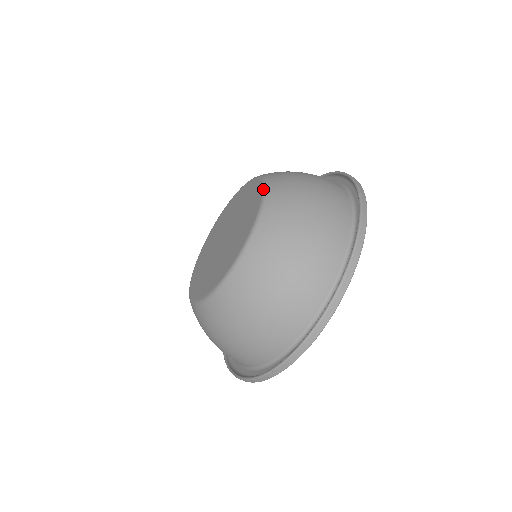
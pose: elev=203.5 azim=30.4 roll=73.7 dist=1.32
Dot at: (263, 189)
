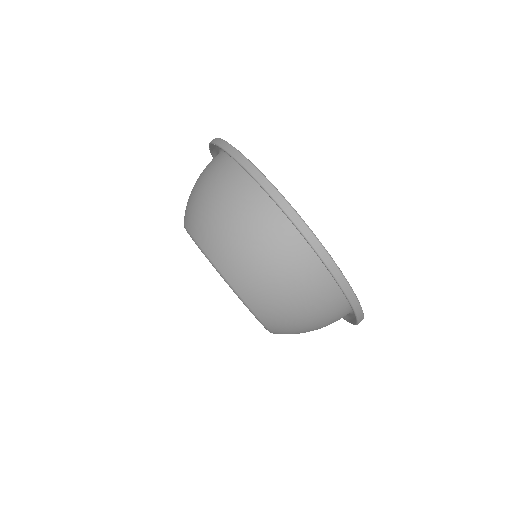
Dot at: occluded
